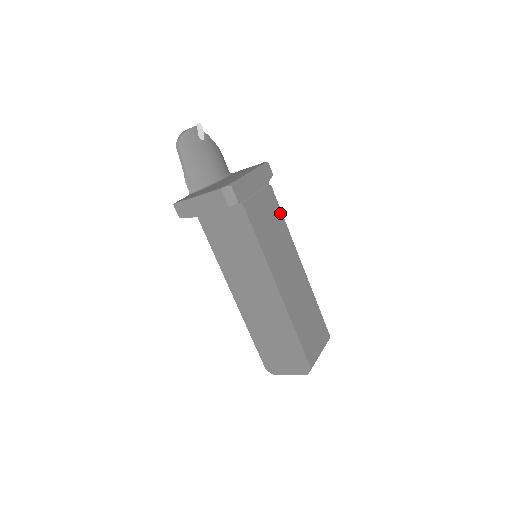
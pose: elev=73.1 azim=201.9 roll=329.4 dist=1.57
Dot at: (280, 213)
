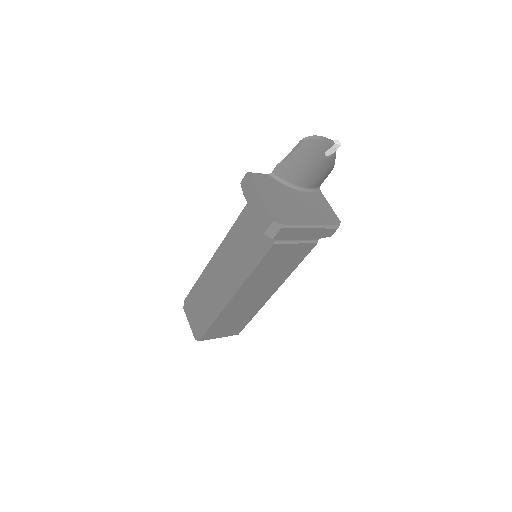
Dot at: (300, 261)
